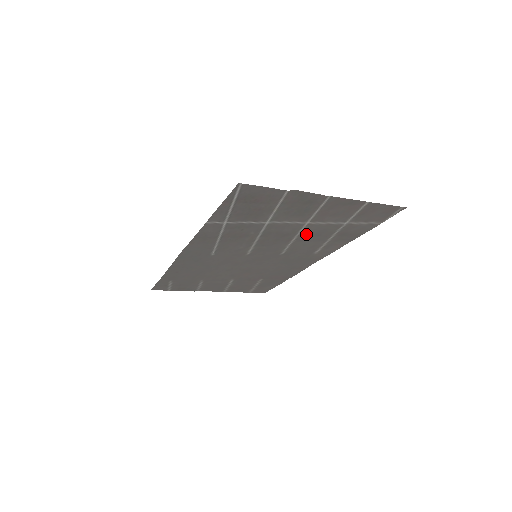
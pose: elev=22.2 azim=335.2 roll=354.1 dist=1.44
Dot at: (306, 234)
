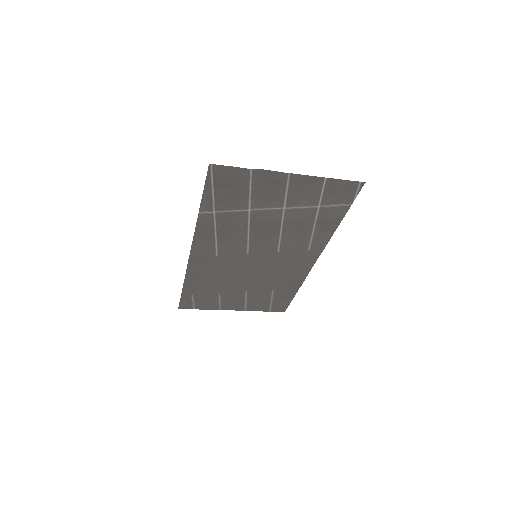
Dot at: (290, 224)
